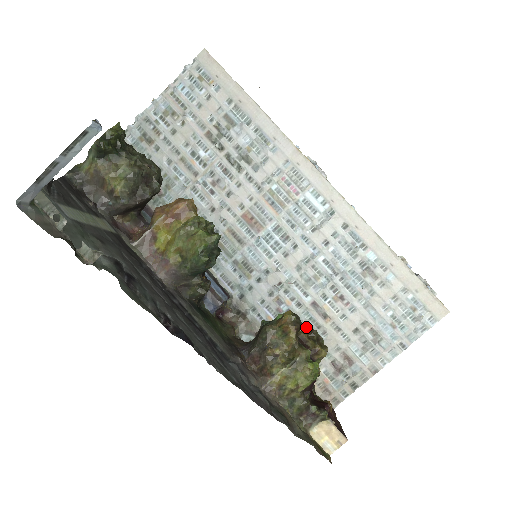
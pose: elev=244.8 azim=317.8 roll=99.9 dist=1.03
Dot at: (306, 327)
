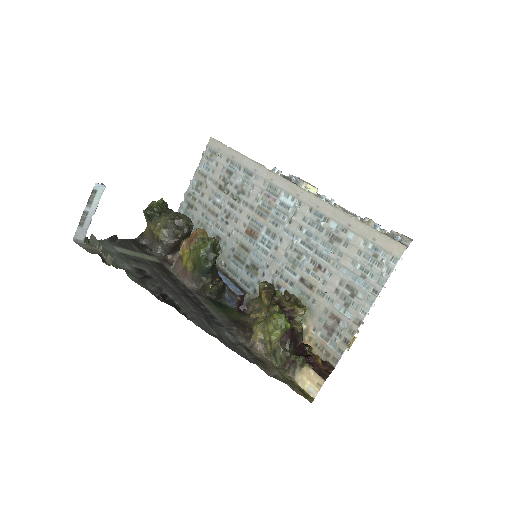
Dot at: (284, 293)
